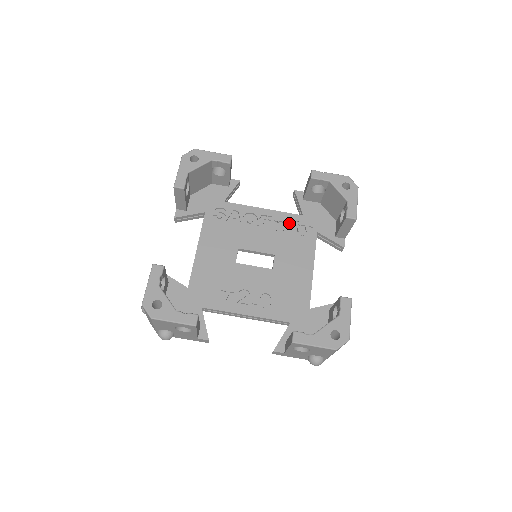
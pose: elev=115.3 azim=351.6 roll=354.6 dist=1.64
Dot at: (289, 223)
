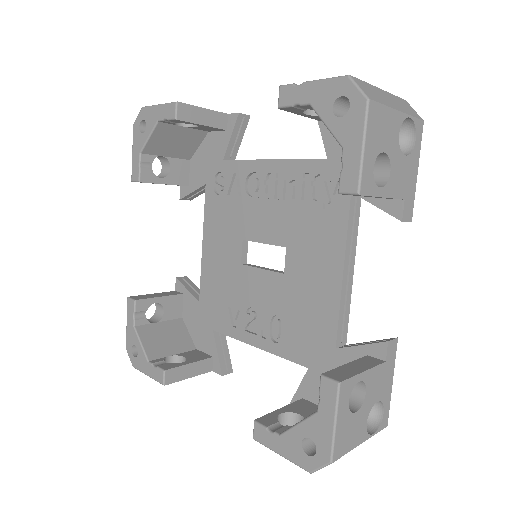
Dot at: (307, 180)
